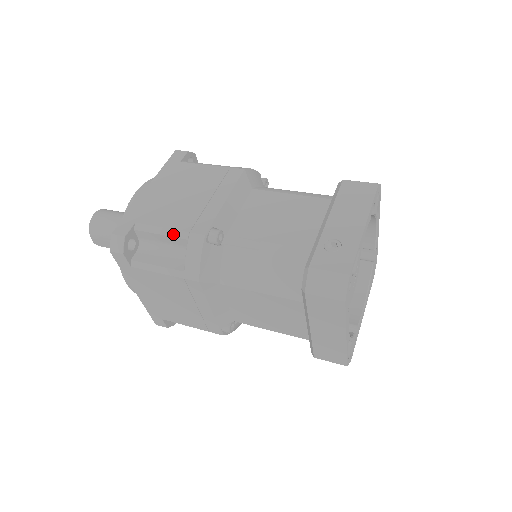
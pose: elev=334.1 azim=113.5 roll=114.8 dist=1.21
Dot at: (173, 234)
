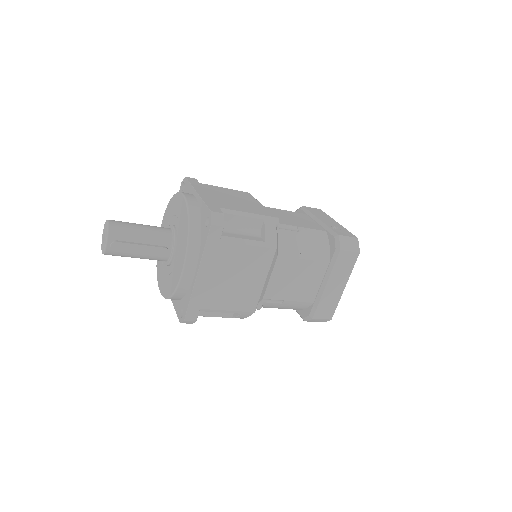
Dot at: (252, 216)
